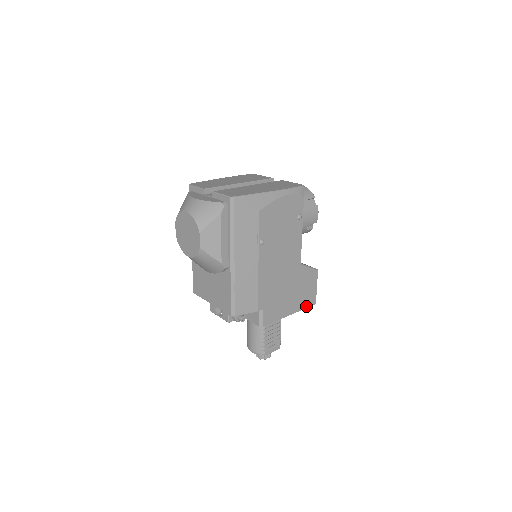
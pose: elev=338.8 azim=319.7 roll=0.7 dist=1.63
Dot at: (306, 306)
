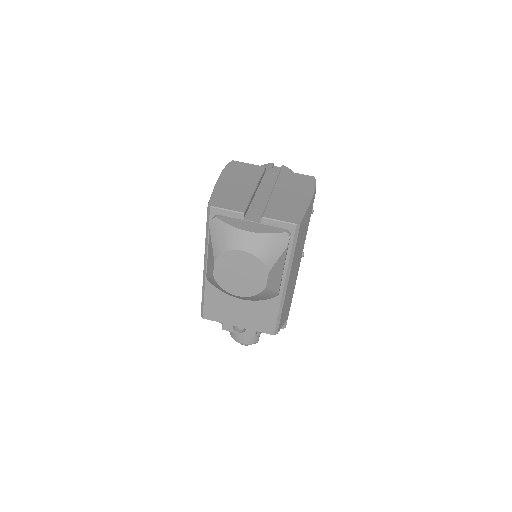
Dot at: occluded
